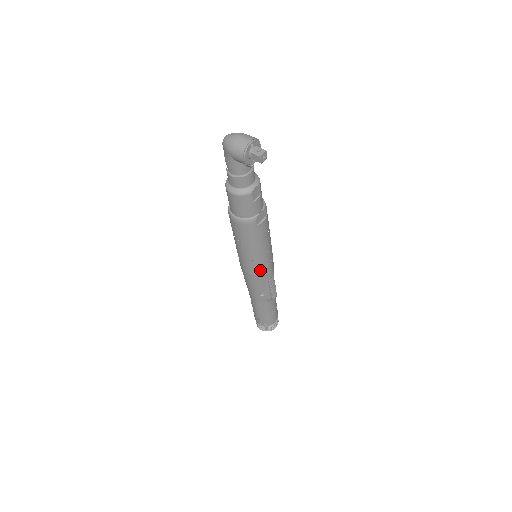
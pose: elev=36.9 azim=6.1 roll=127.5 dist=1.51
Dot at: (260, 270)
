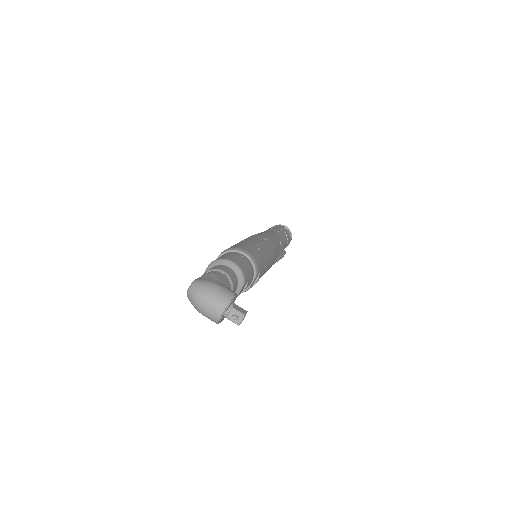
Dot at: occluded
